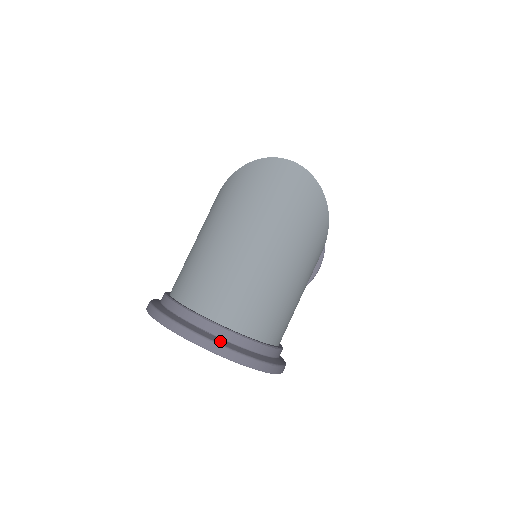
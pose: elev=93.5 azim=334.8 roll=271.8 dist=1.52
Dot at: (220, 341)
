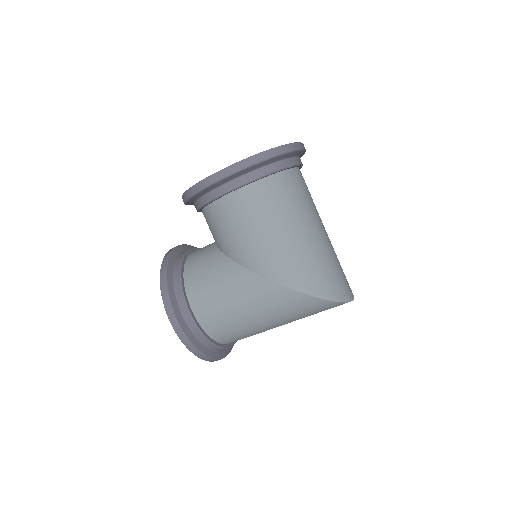
Dot at: (231, 348)
